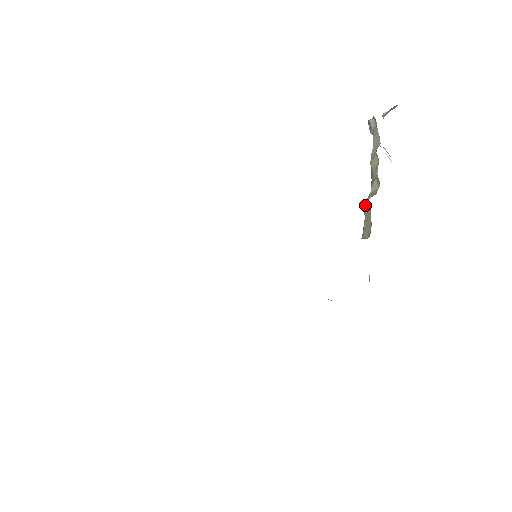
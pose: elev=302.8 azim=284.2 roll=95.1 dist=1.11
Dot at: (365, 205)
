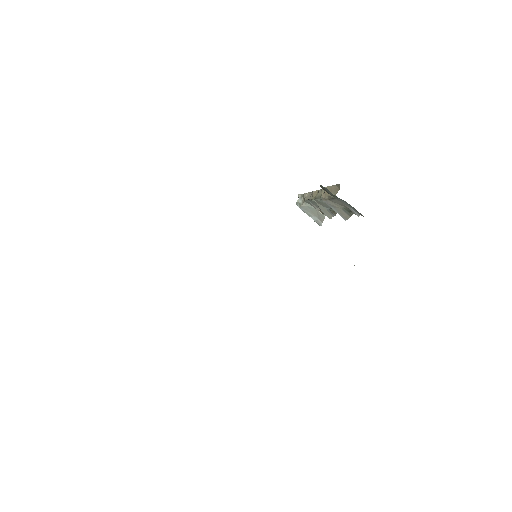
Dot at: (324, 194)
